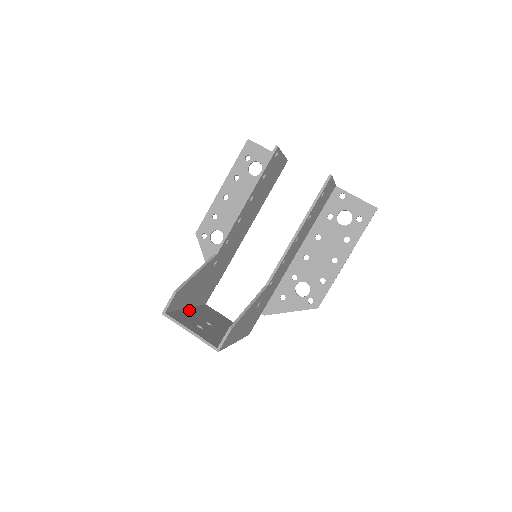
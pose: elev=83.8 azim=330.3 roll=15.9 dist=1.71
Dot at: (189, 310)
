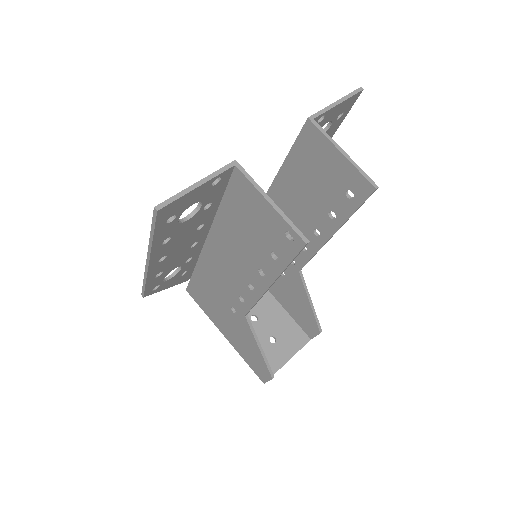
Dot at: occluded
